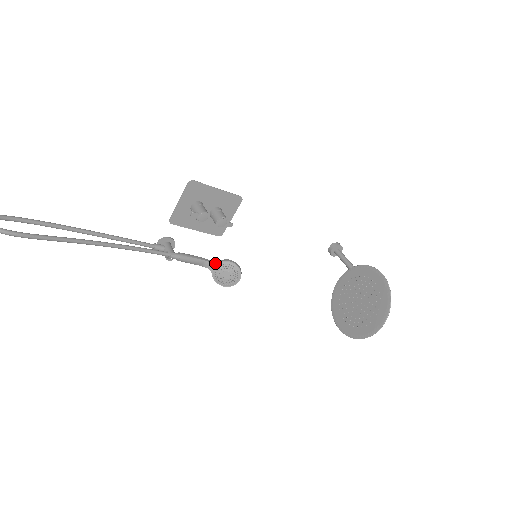
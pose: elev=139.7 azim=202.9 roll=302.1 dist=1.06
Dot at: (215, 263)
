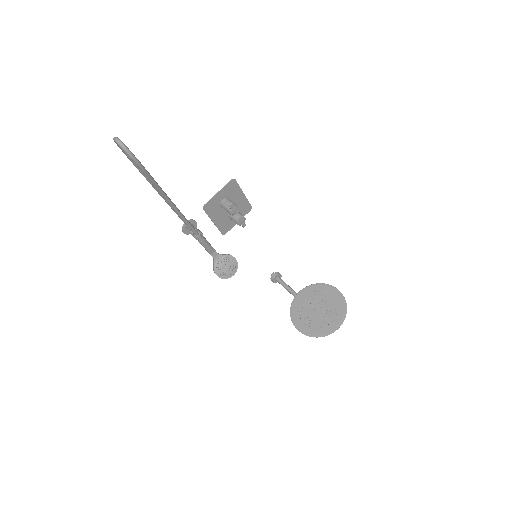
Dot at: (221, 255)
